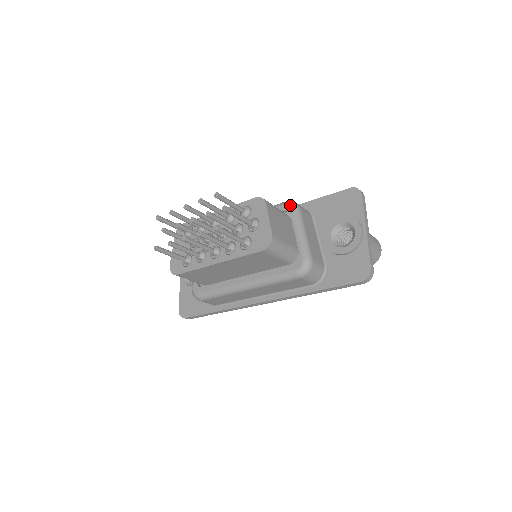
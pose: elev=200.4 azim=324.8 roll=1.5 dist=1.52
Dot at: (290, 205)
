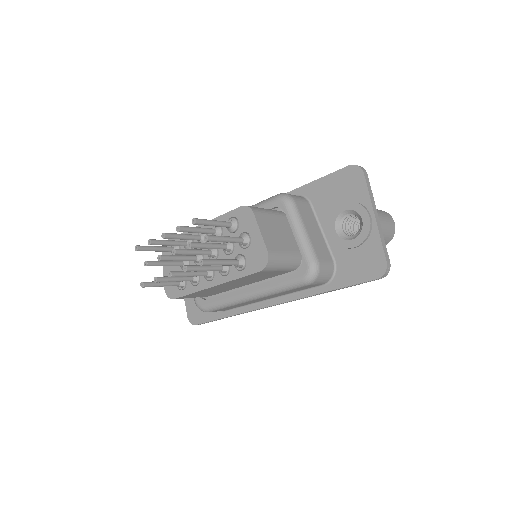
Dot at: (283, 200)
